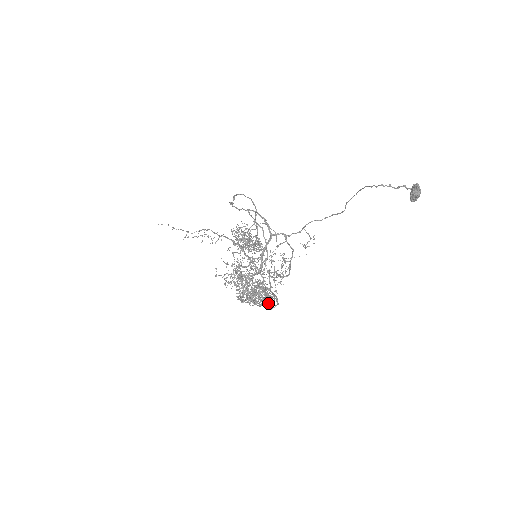
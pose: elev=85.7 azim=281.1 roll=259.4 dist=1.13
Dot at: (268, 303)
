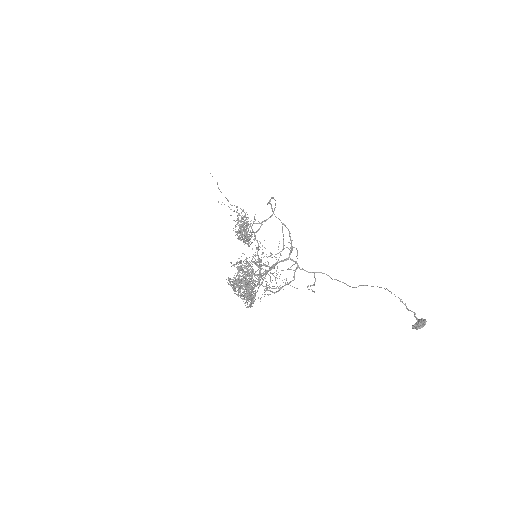
Dot at: occluded
